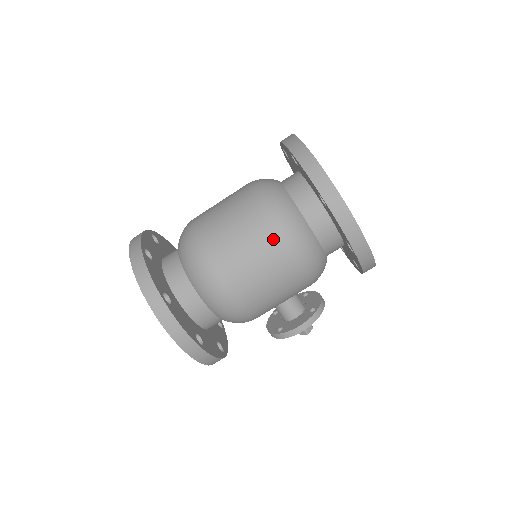
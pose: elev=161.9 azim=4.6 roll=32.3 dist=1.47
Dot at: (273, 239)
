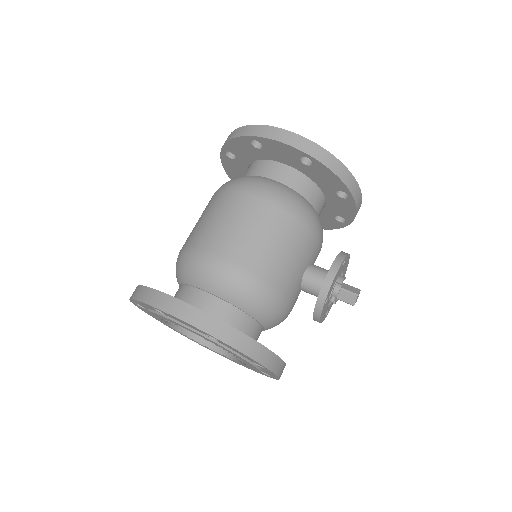
Dot at: (237, 196)
